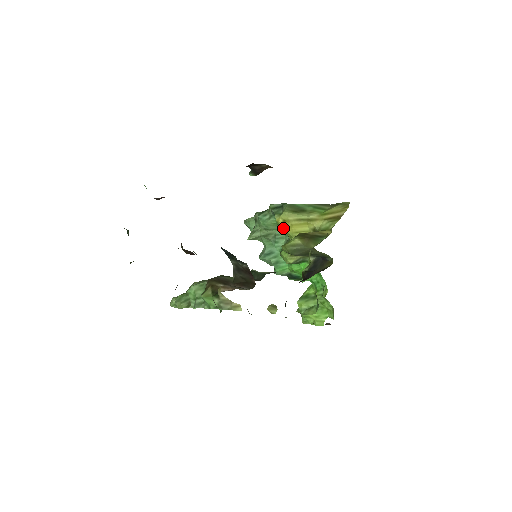
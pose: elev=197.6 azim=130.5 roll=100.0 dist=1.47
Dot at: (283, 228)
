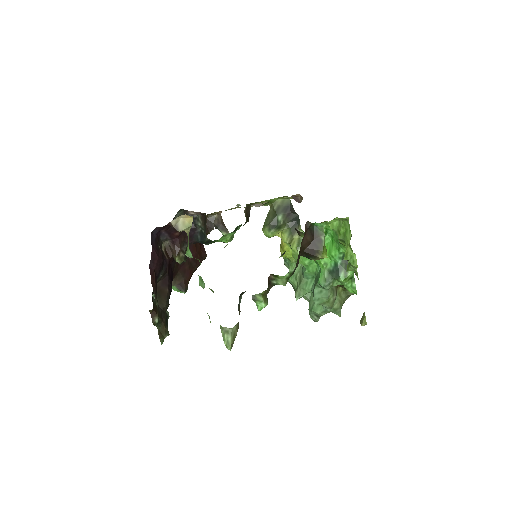
Dot at: (284, 249)
